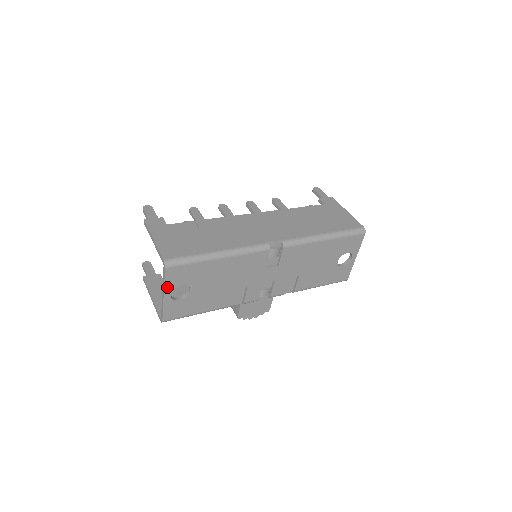
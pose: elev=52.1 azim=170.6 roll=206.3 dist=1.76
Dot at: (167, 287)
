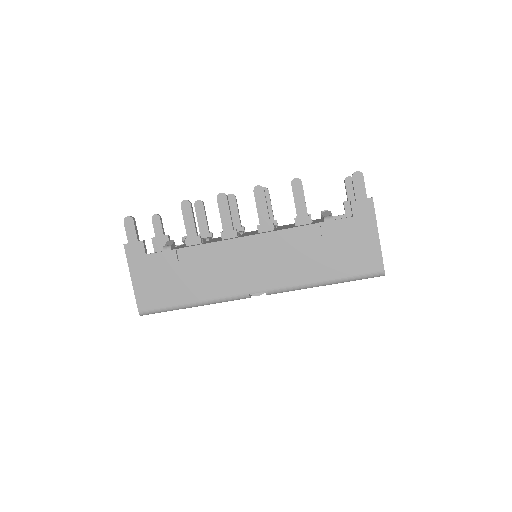
Dot at: occluded
